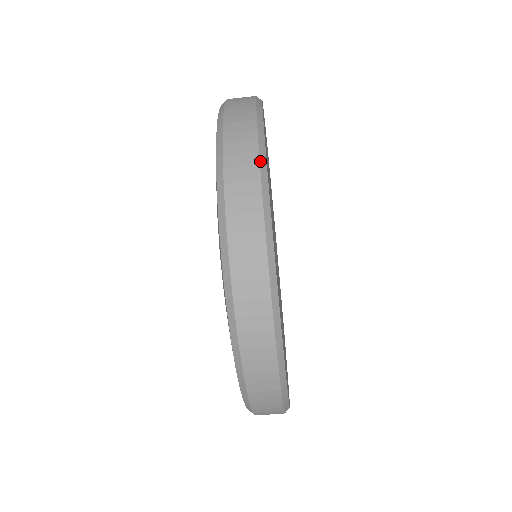
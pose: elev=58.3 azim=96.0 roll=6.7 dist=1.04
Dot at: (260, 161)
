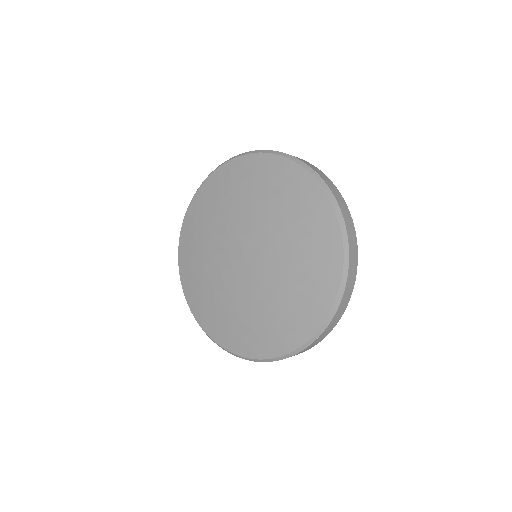
Dot at: occluded
